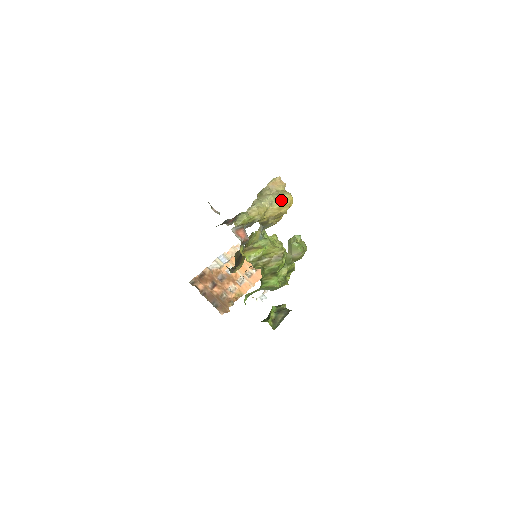
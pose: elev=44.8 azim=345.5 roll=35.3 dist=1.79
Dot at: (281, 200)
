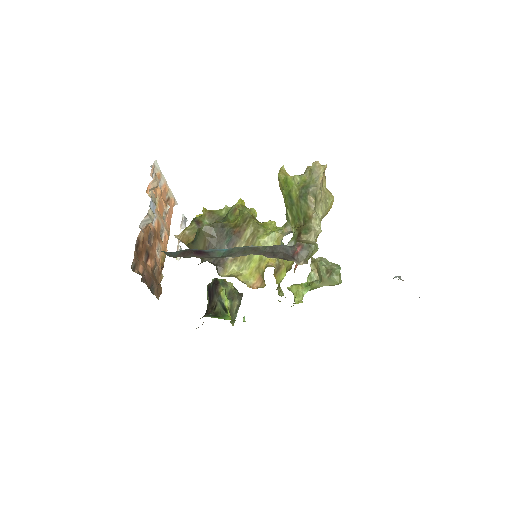
Dot at: (328, 209)
